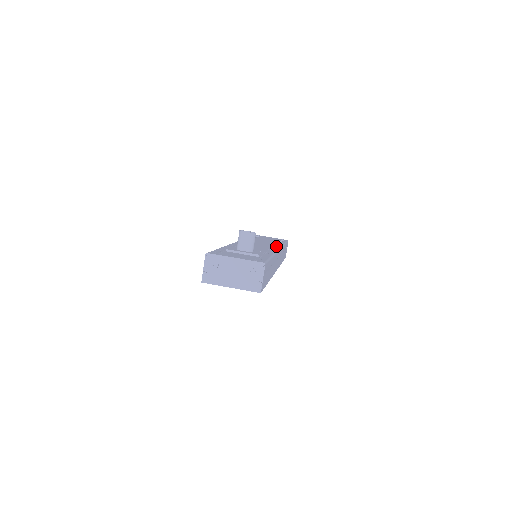
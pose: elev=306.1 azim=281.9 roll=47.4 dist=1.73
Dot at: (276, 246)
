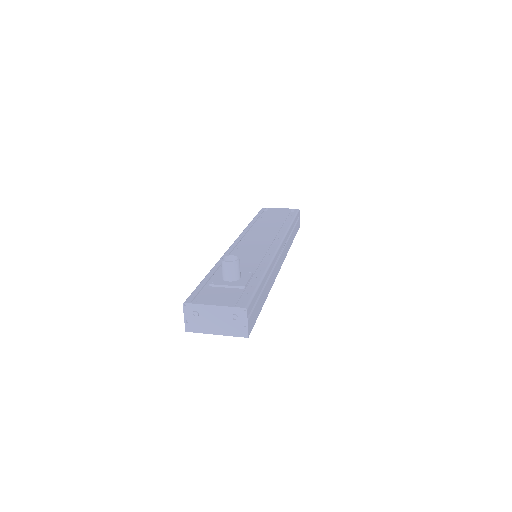
Dot at: (281, 231)
